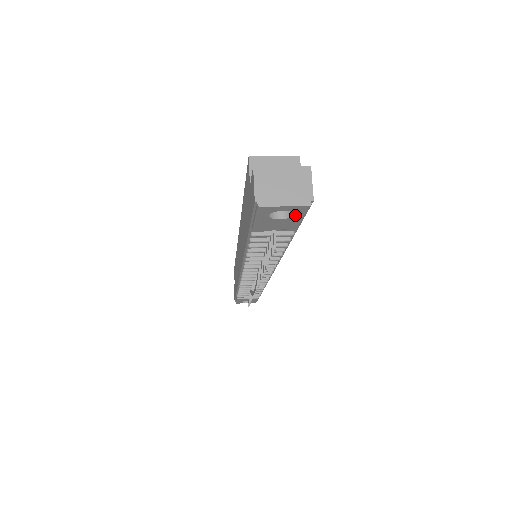
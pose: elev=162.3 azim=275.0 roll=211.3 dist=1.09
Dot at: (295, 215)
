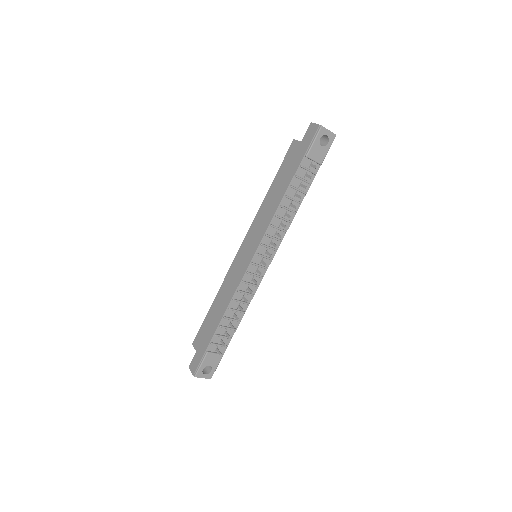
Dot at: (328, 144)
